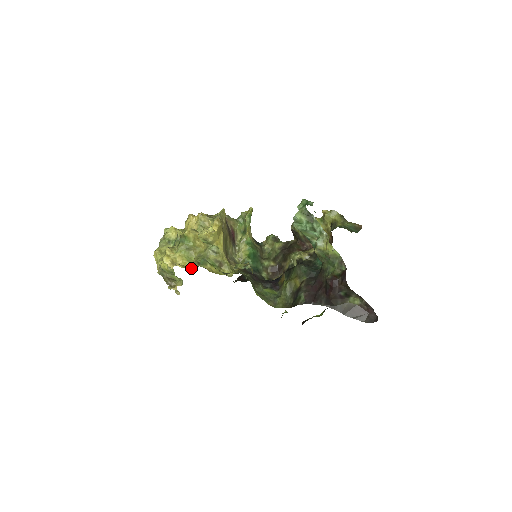
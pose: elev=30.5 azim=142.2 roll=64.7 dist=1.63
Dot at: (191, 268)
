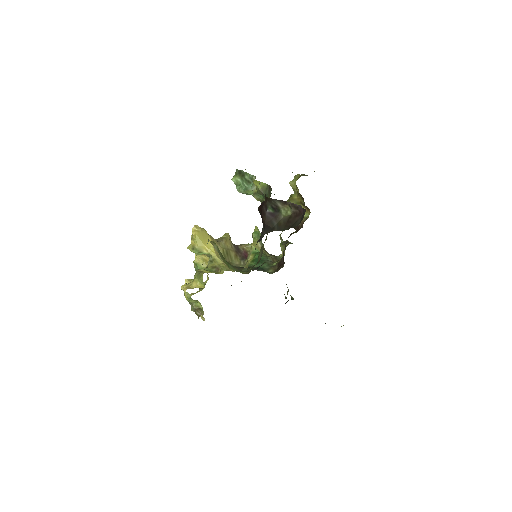
Dot at: occluded
